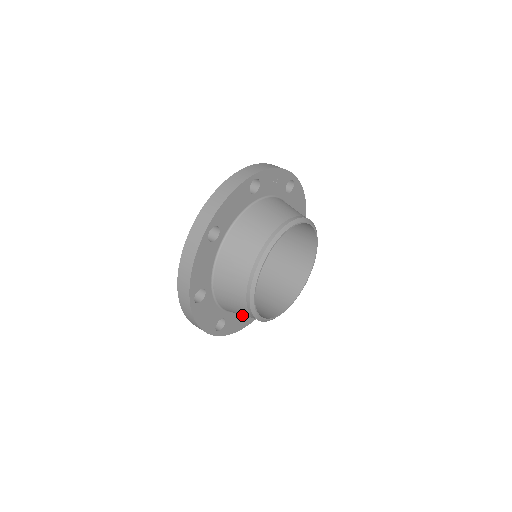
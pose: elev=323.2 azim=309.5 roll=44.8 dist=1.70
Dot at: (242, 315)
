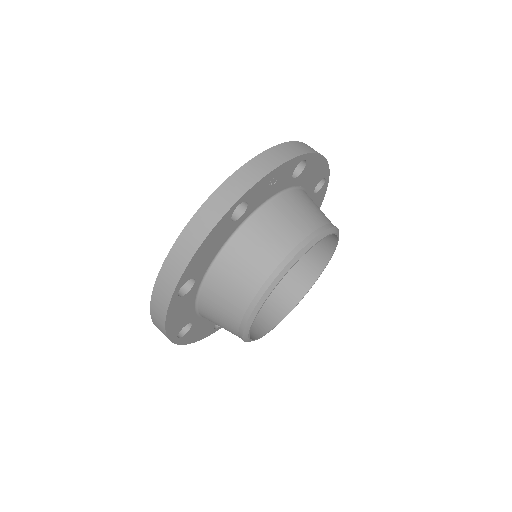
Dot at: occluded
